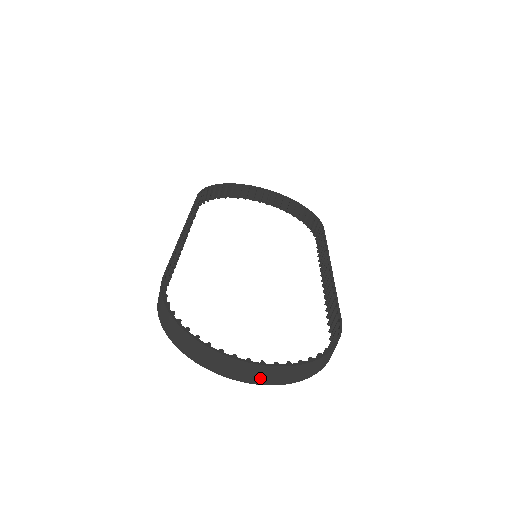
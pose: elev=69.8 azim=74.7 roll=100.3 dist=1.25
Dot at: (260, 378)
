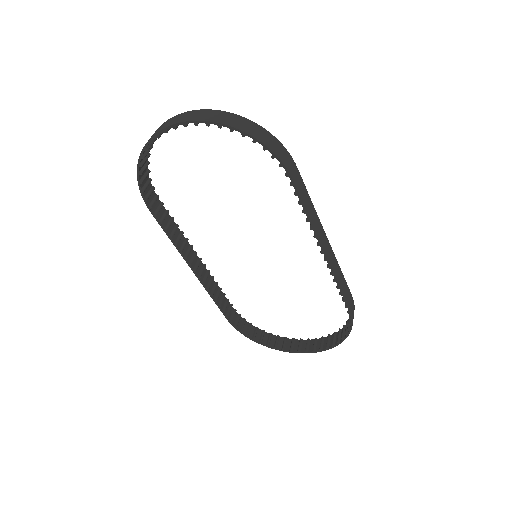
Dot at: (317, 344)
